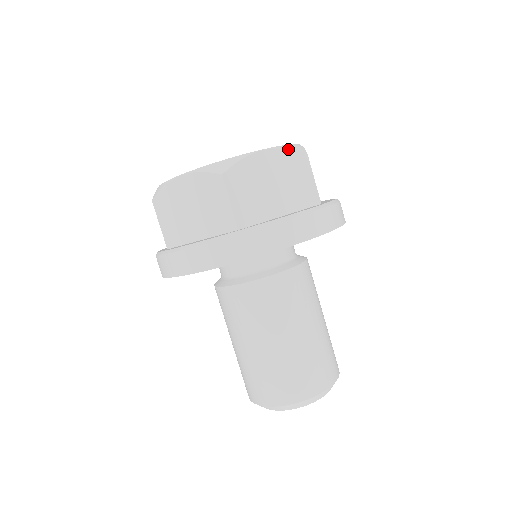
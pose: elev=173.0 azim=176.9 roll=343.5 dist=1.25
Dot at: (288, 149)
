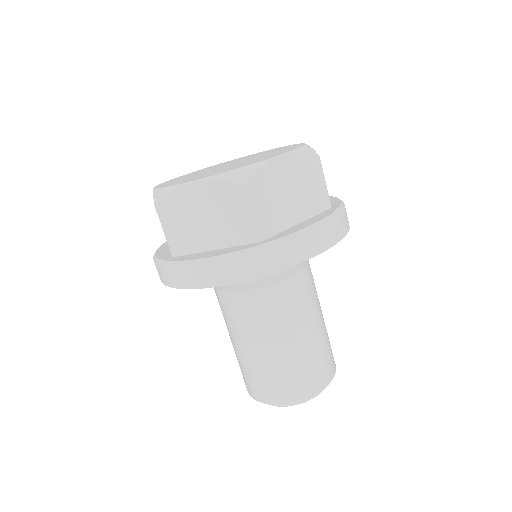
Dot at: (221, 180)
